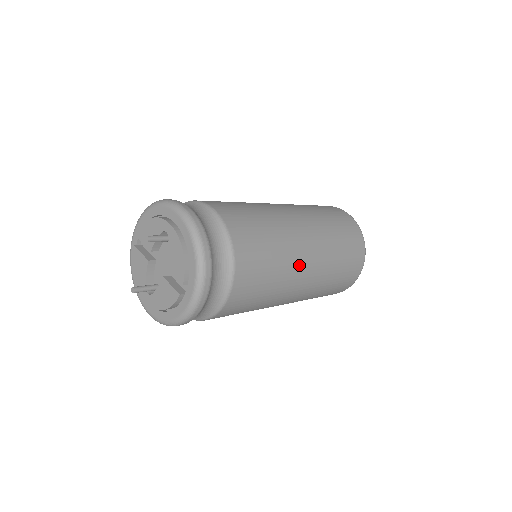
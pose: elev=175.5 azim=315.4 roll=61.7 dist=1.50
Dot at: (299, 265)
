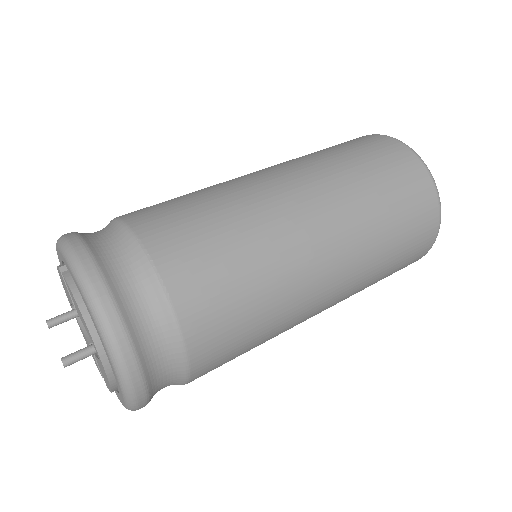
Dot at: occluded
